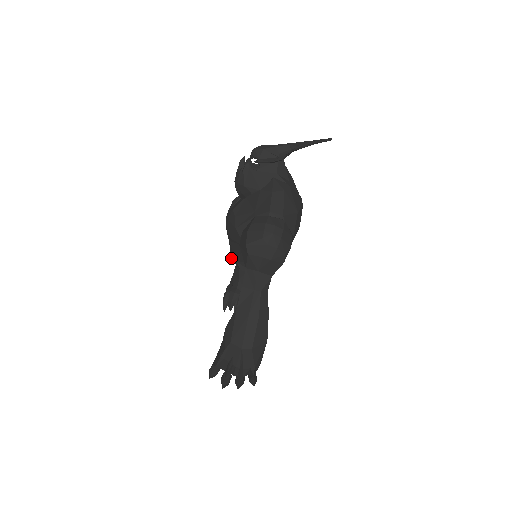
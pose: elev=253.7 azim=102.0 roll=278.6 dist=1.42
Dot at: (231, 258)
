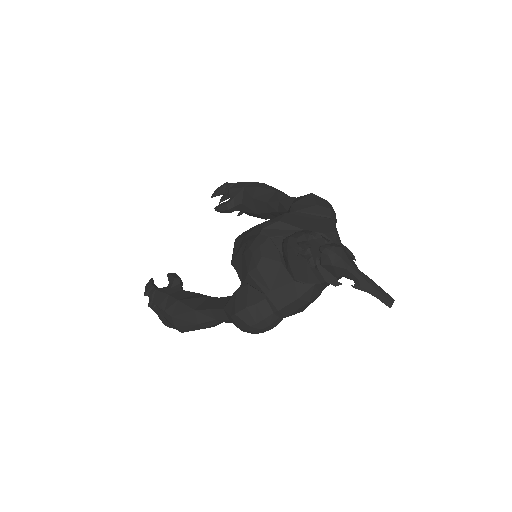
Dot at: (235, 243)
